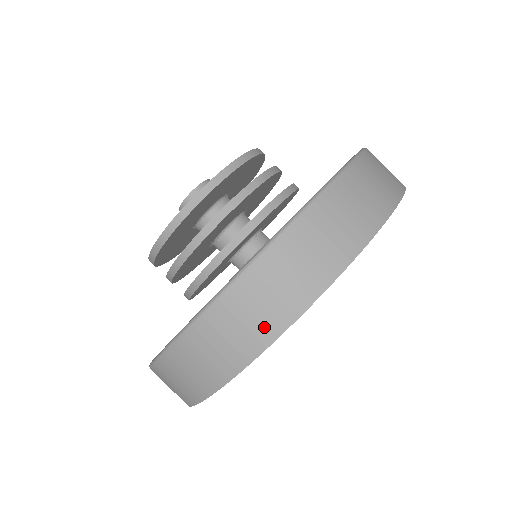
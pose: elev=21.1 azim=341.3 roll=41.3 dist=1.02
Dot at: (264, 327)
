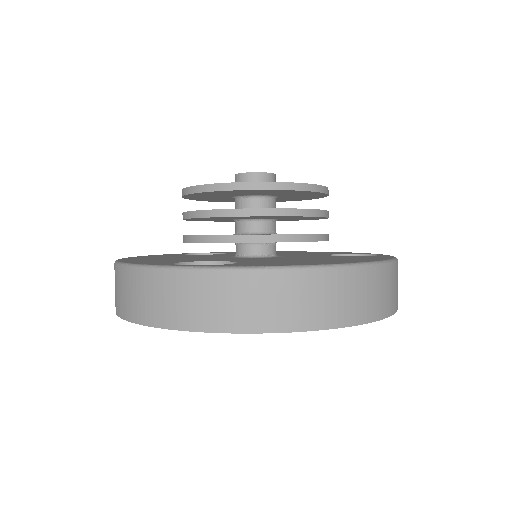
Dot at: (245, 318)
